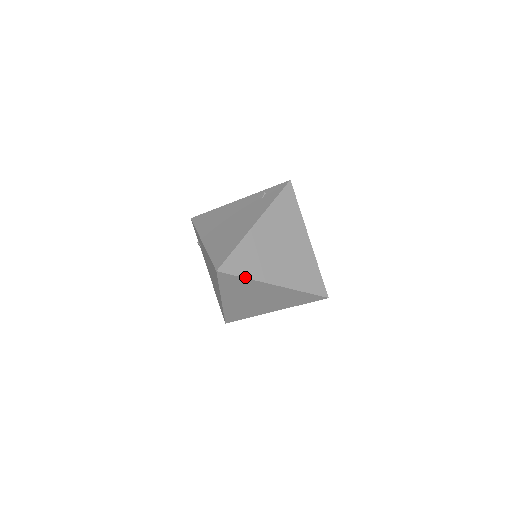
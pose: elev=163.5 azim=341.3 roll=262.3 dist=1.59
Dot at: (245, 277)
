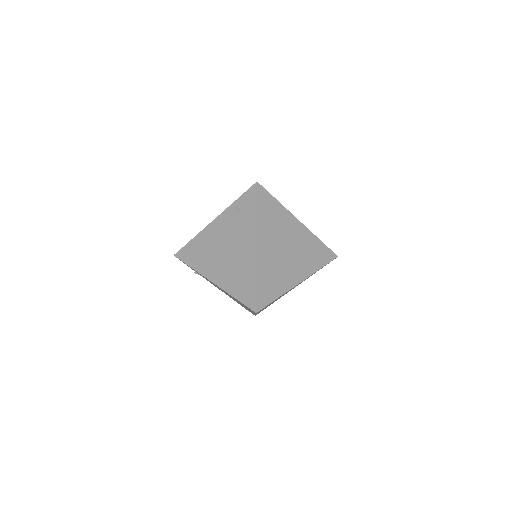
Dot at: (277, 298)
